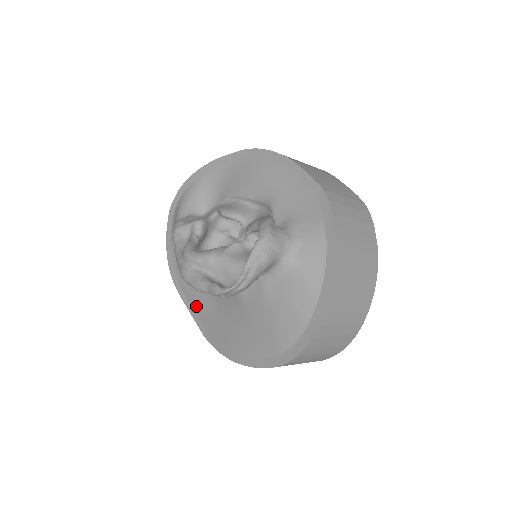
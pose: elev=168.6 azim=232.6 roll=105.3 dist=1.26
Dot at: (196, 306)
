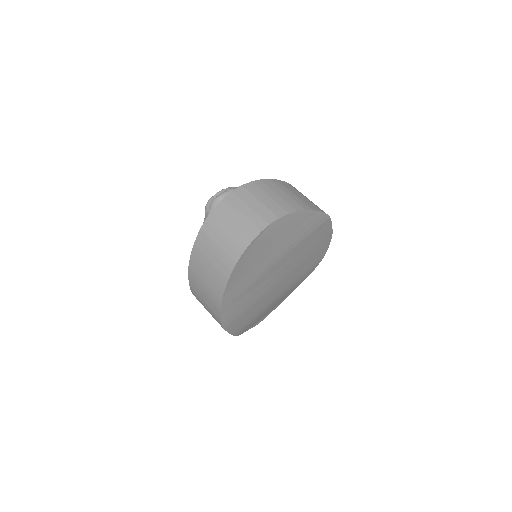
Dot at: occluded
